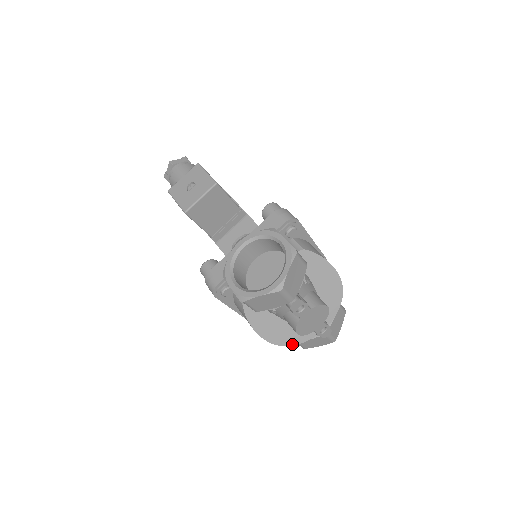
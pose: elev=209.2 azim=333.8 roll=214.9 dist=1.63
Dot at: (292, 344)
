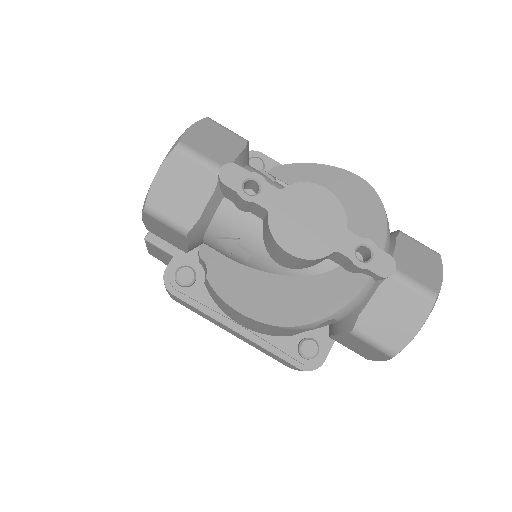
Dot at: (325, 315)
